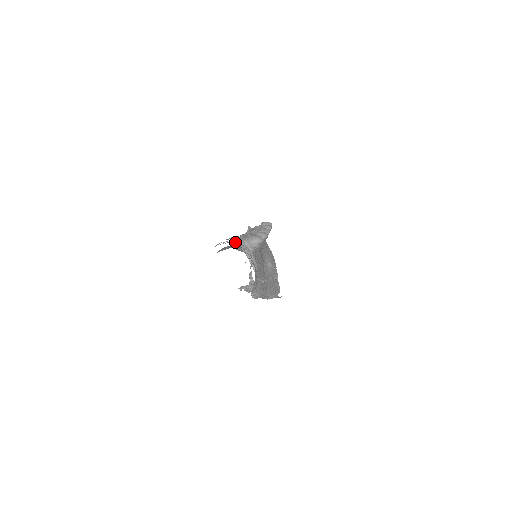
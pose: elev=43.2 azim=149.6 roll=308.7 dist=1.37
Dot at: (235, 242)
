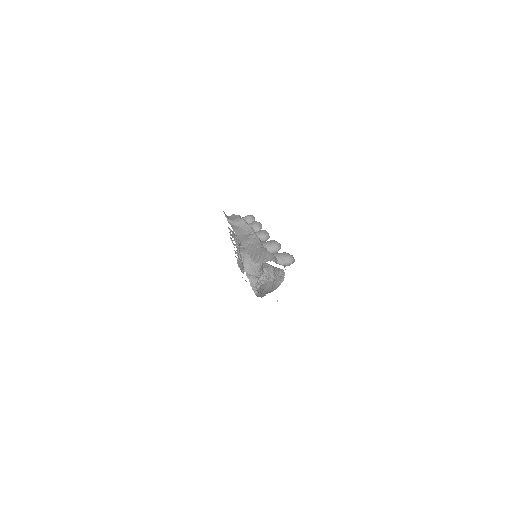
Dot at: occluded
